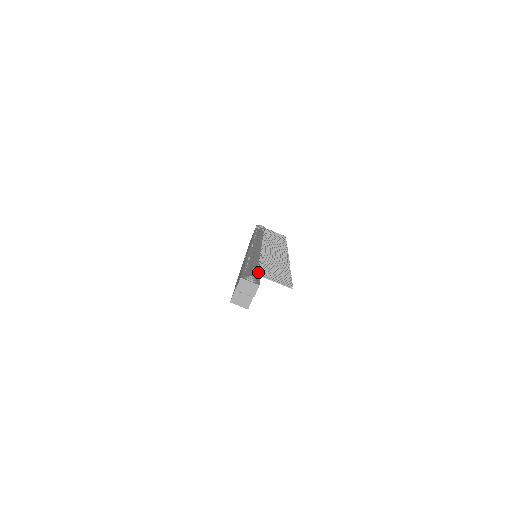
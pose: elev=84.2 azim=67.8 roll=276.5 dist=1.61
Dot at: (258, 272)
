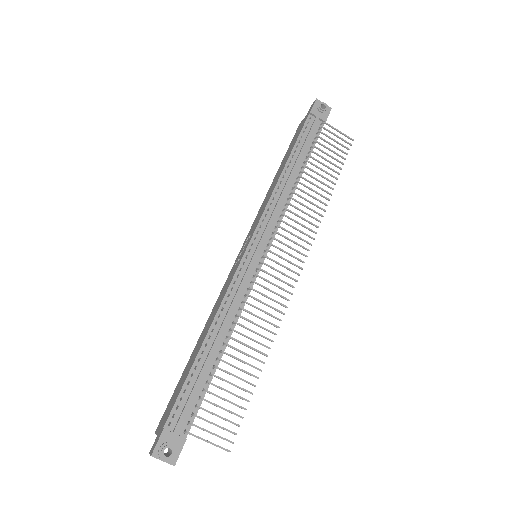
Dot at: (196, 407)
